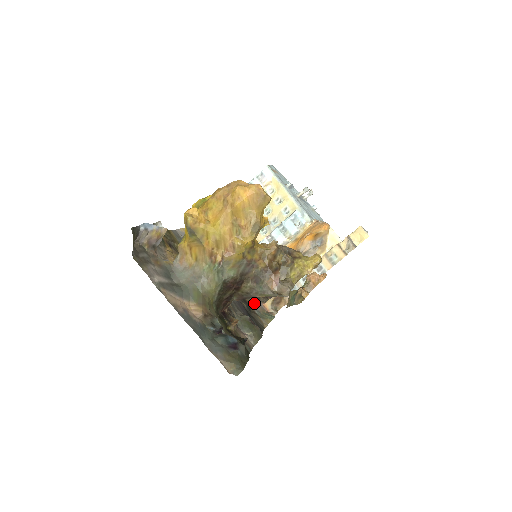
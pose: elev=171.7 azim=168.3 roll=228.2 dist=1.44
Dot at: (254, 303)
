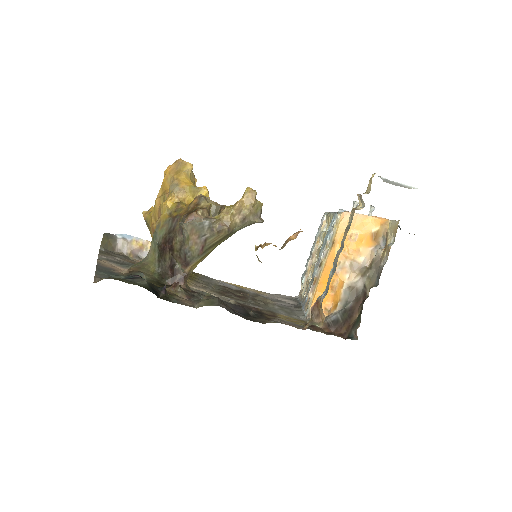
Dot at: (284, 322)
